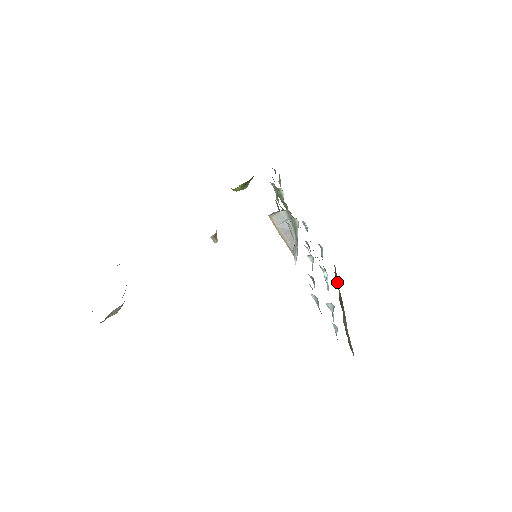
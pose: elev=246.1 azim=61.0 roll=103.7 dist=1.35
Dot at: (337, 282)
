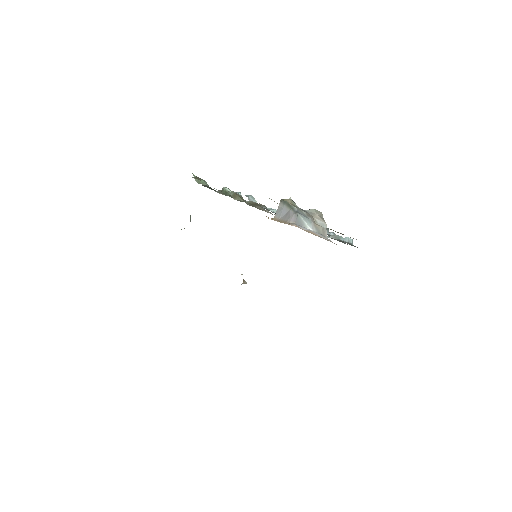
Dot at: occluded
